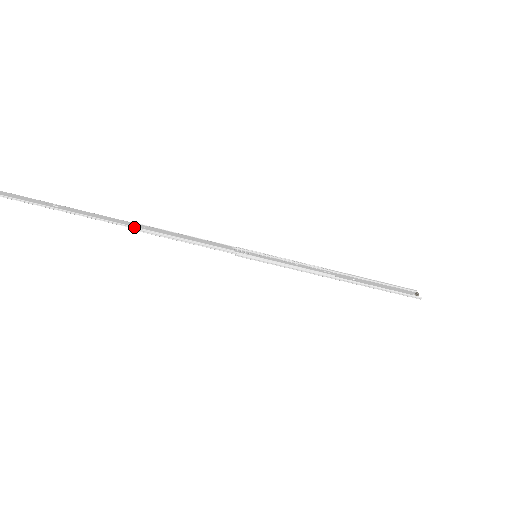
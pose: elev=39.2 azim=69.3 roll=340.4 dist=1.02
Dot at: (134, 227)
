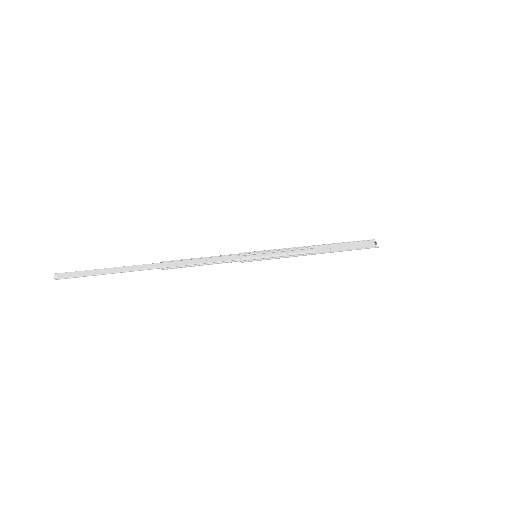
Dot at: (164, 268)
